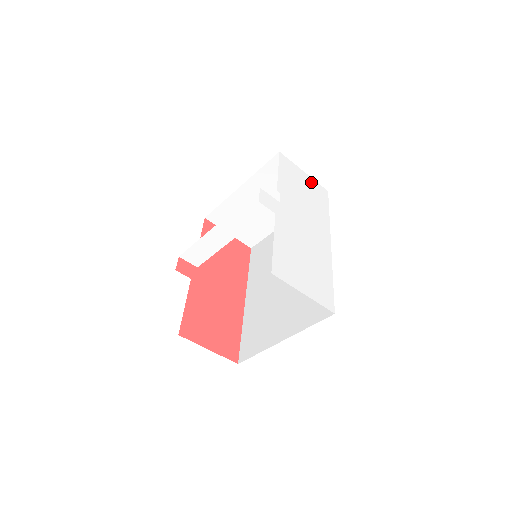
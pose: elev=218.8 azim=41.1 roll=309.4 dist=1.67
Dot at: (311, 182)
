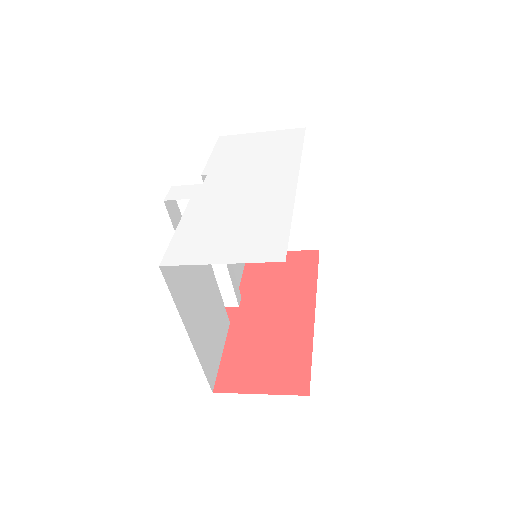
Dot at: (272, 135)
